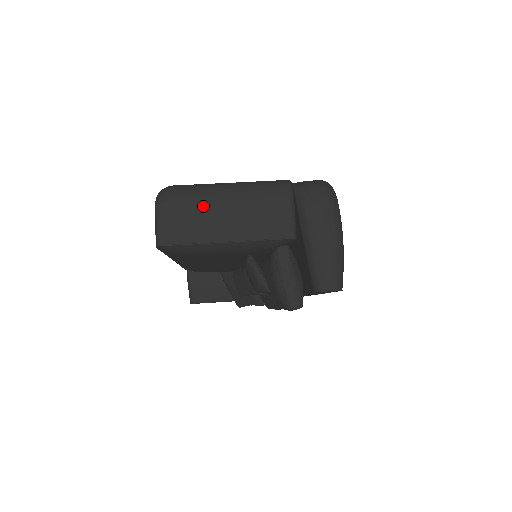
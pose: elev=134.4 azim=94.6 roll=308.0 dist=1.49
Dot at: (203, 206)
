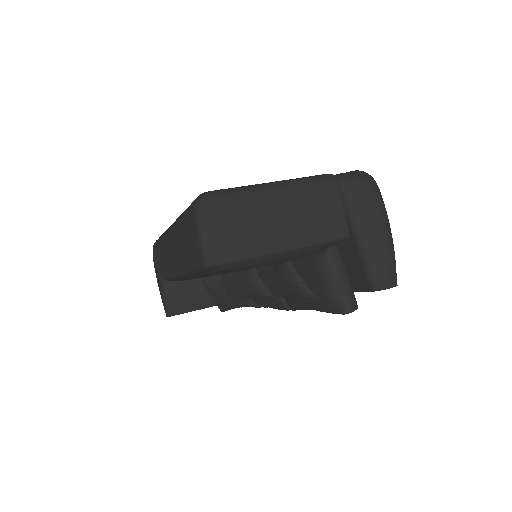
Dot at: (252, 213)
